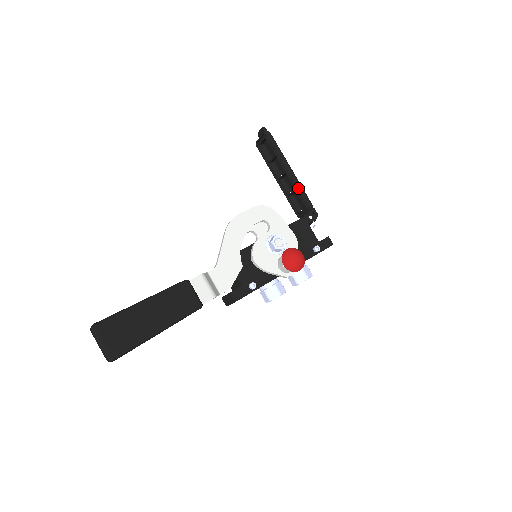
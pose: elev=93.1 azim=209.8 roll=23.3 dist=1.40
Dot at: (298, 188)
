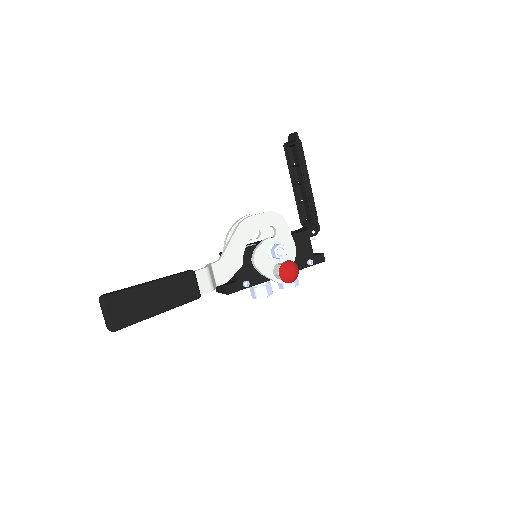
Dot at: (310, 201)
